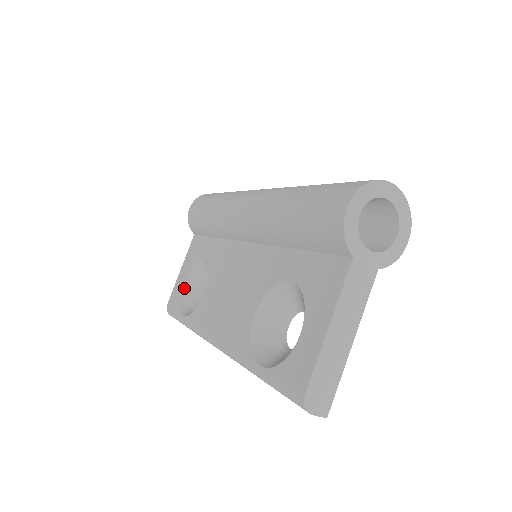
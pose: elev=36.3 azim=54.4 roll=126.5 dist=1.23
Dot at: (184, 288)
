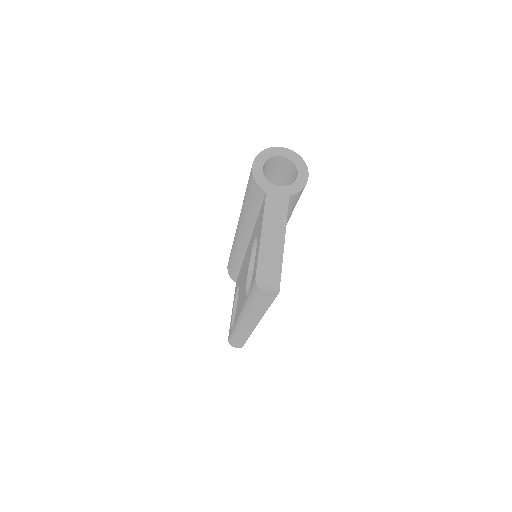
Dot at: (233, 318)
